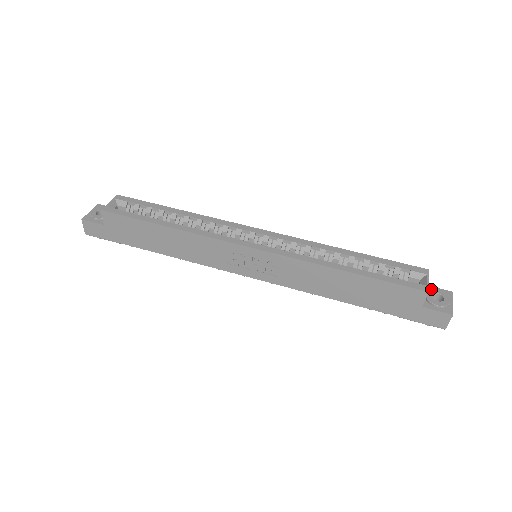
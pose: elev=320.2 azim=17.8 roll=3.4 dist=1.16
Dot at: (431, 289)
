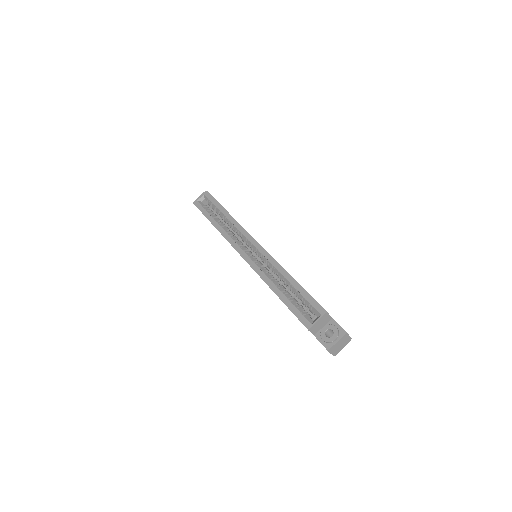
Dot at: (331, 325)
